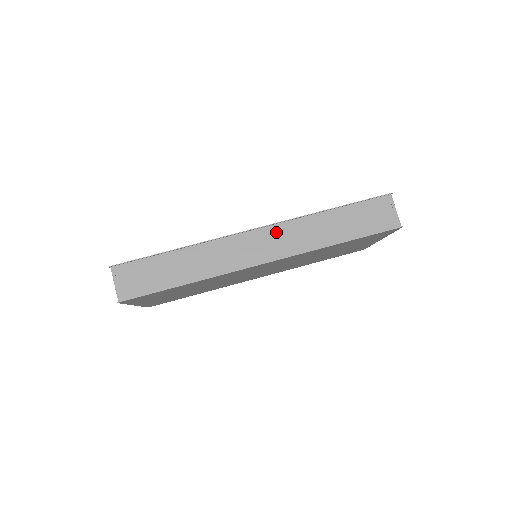
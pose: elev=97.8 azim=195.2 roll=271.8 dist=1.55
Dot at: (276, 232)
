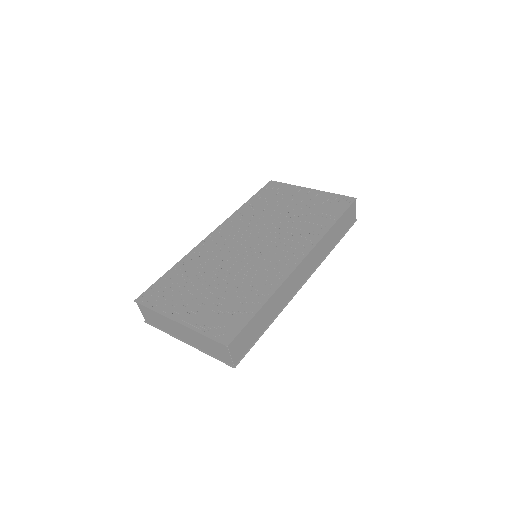
Dot at: (311, 256)
